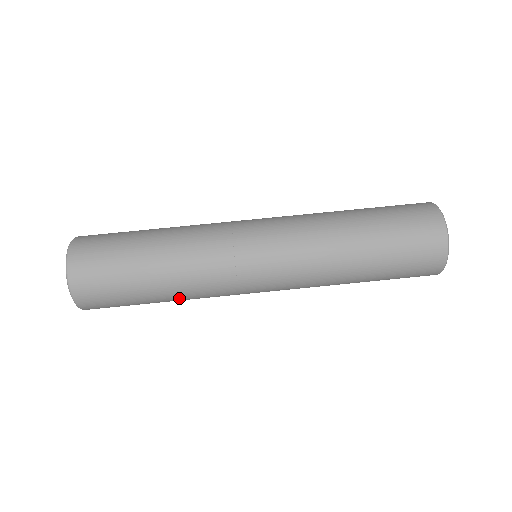
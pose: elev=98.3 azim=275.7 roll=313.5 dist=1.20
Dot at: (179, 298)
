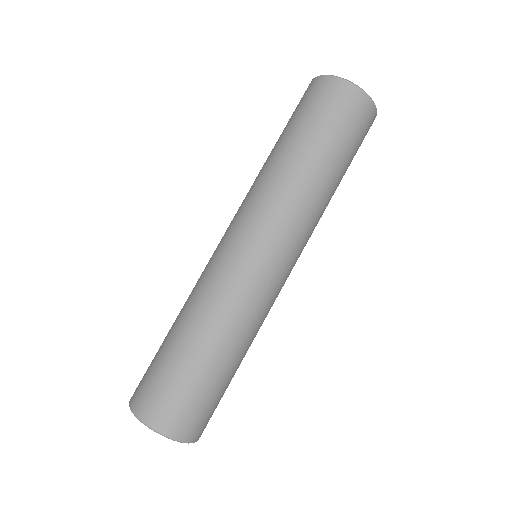
Dot at: (224, 337)
